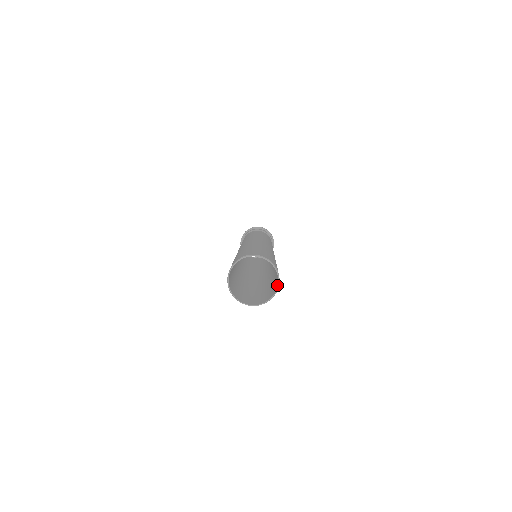
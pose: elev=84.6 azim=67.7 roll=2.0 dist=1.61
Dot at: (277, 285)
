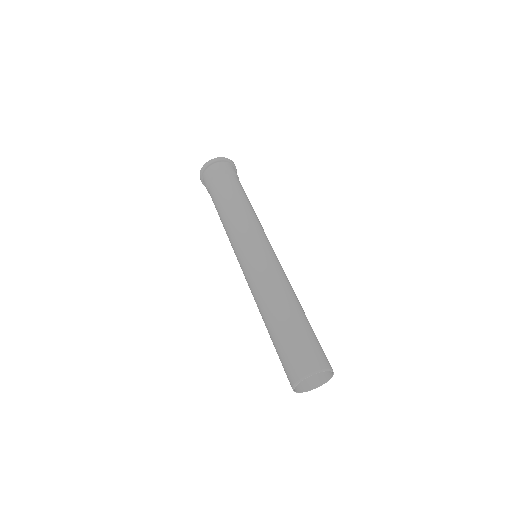
Dot at: (324, 381)
